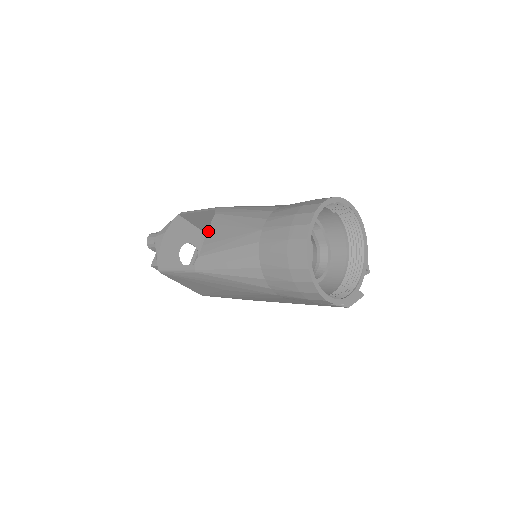
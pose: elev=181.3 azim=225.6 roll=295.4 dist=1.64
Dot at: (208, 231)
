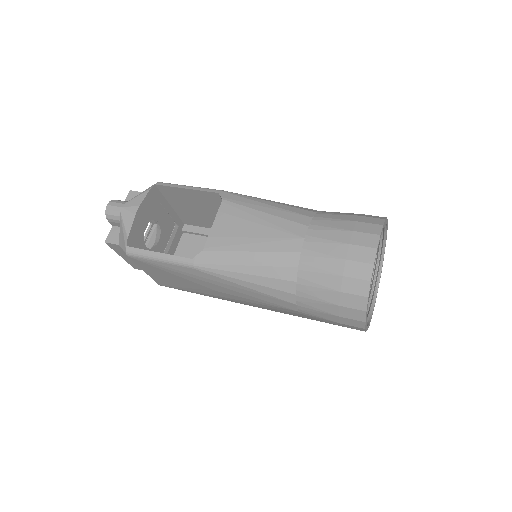
Dot at: (215, 220)
